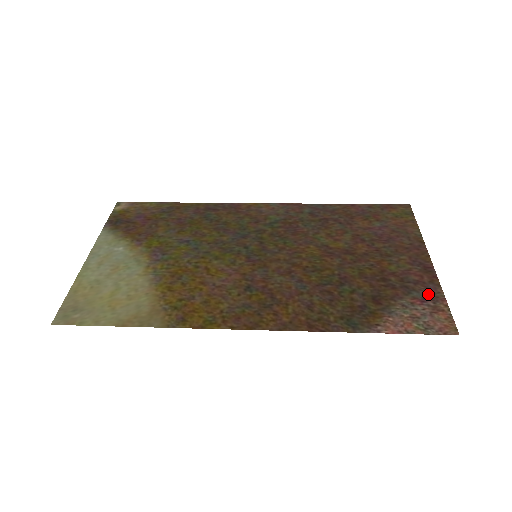
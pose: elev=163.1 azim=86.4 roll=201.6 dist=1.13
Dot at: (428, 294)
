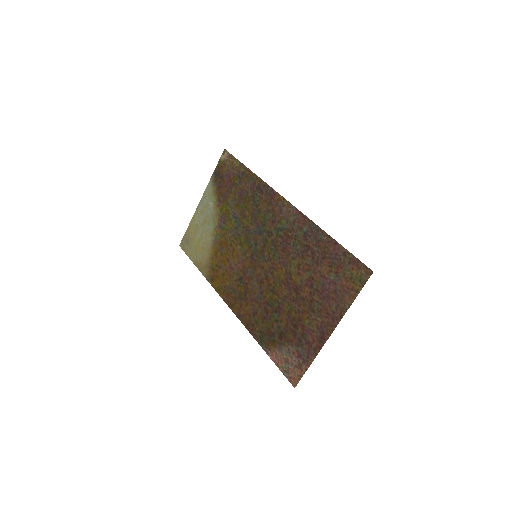
Dot at: (305, 355)
